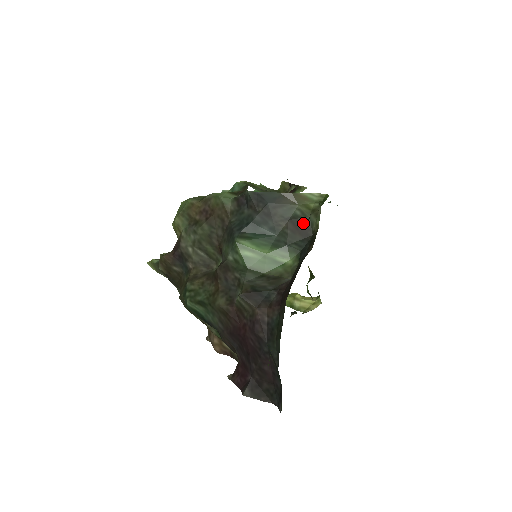
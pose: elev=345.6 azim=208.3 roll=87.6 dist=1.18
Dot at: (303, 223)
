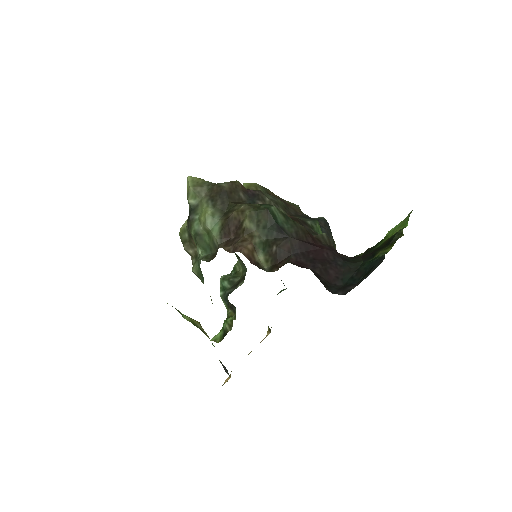
Dot at: occluded
